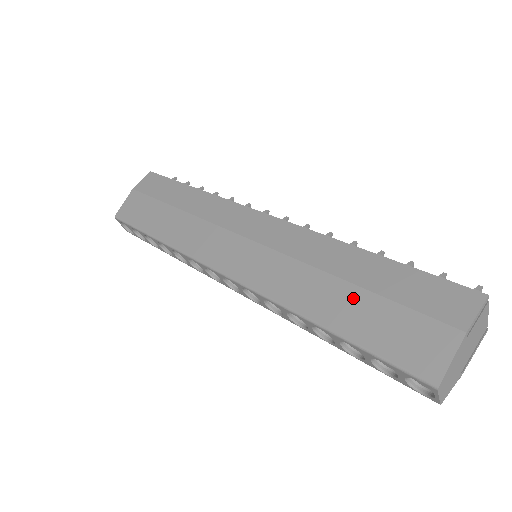
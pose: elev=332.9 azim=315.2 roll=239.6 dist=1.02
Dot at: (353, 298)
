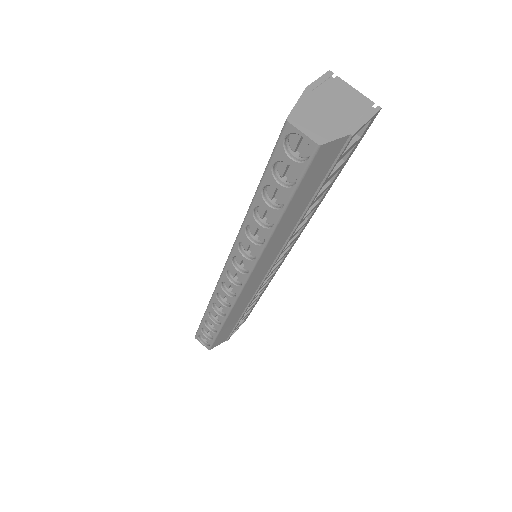
Dot at: occluded
